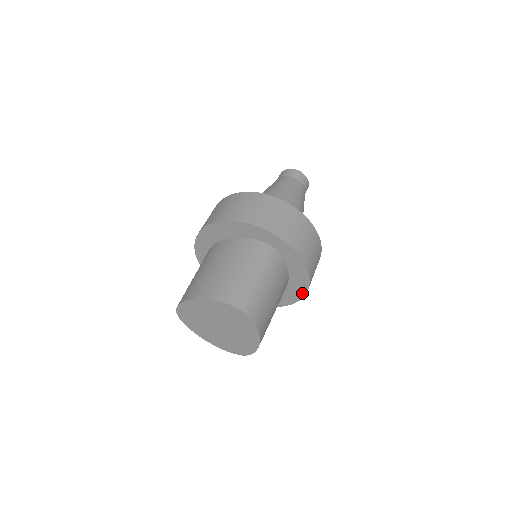
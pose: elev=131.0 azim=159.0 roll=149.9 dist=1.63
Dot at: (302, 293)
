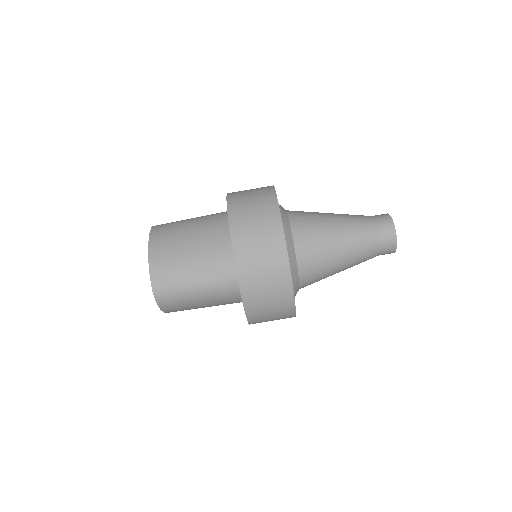
Dot at: occluded
